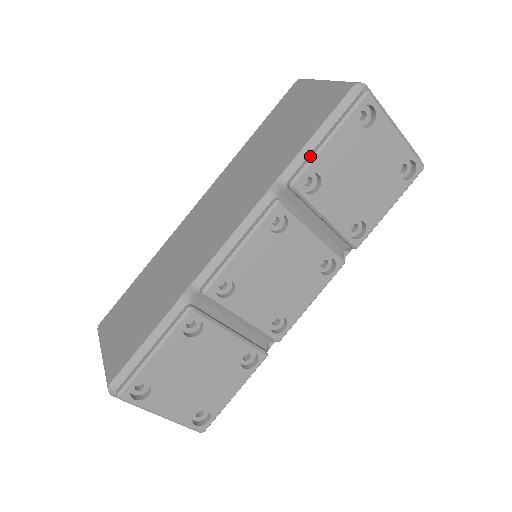
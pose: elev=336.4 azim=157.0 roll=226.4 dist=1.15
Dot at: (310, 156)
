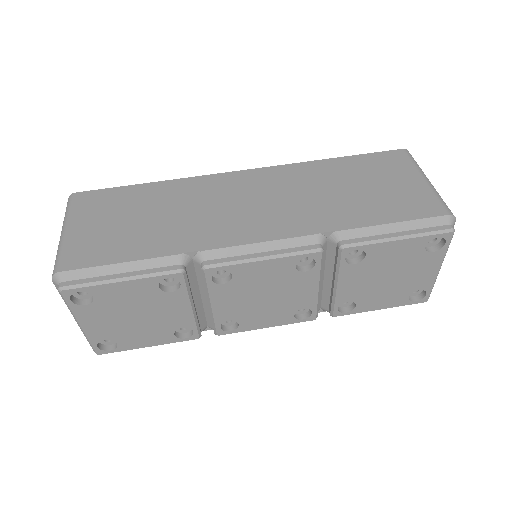
Dot at: (374, 238)
